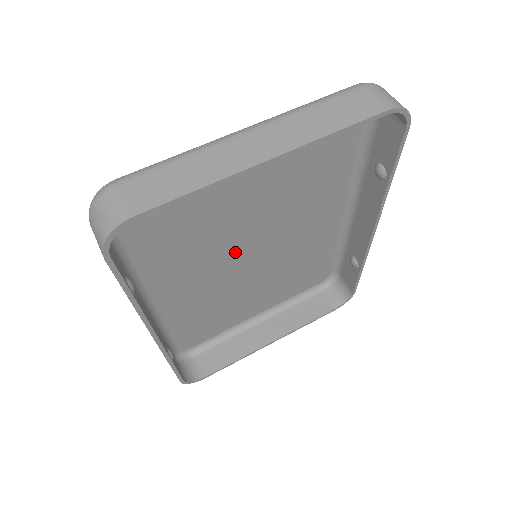
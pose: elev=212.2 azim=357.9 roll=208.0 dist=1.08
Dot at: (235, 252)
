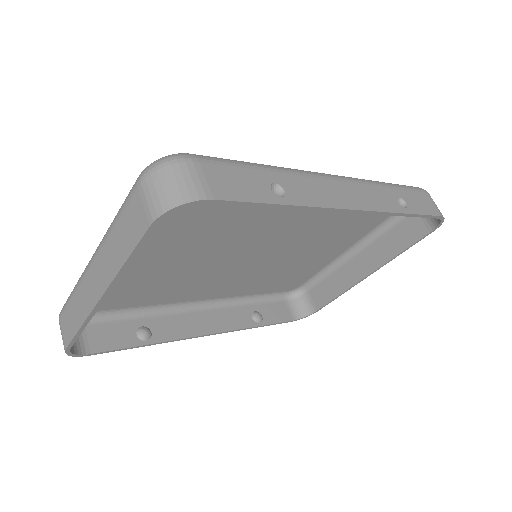
Dot at: (234, 260)
